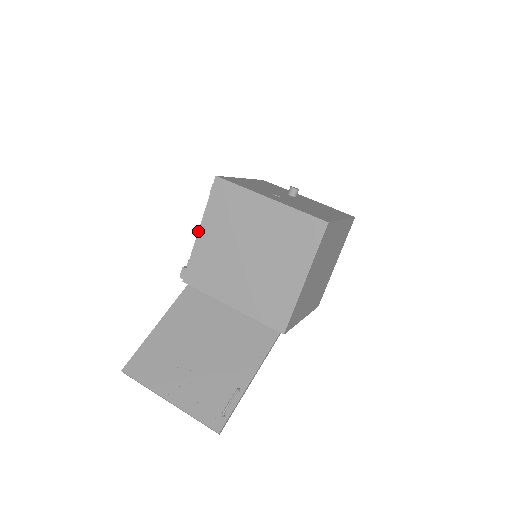
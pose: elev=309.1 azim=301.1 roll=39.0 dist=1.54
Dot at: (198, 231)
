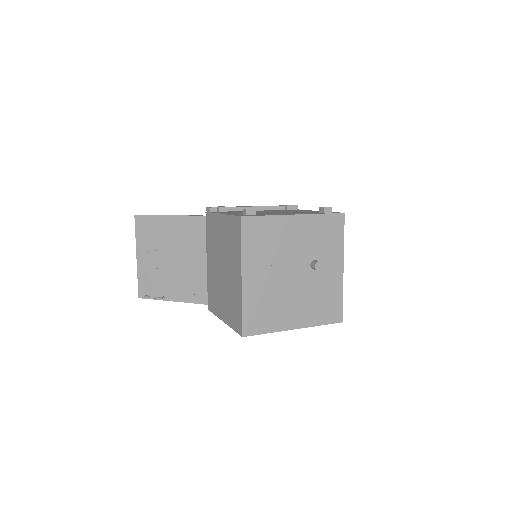
Dot at: (221, 213)
